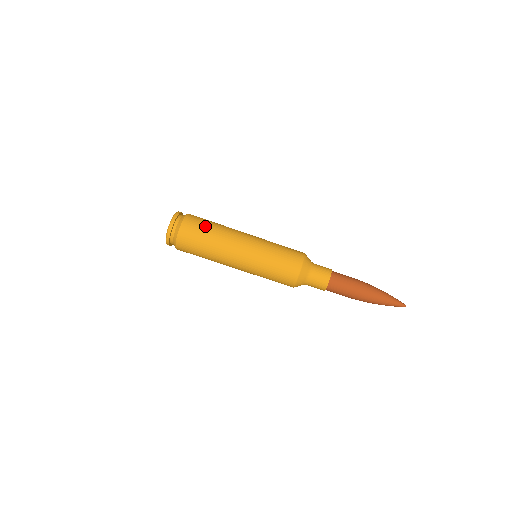
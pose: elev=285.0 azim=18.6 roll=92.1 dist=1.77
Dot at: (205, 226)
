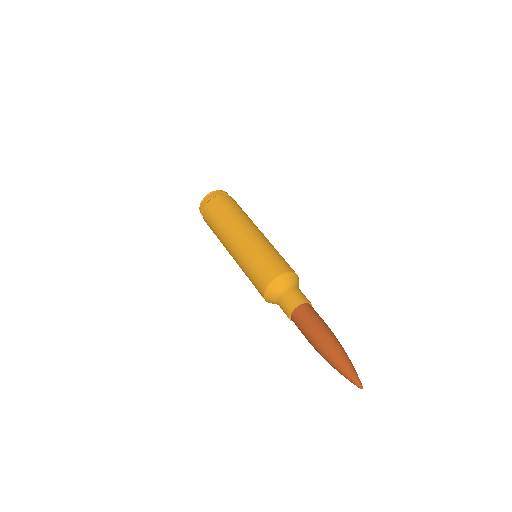
Dot at: (232, 207)
